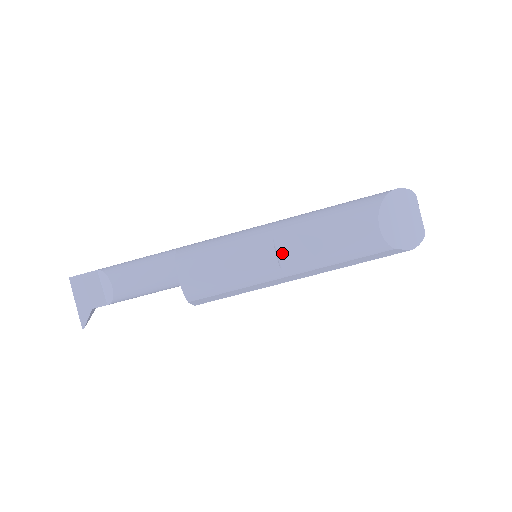
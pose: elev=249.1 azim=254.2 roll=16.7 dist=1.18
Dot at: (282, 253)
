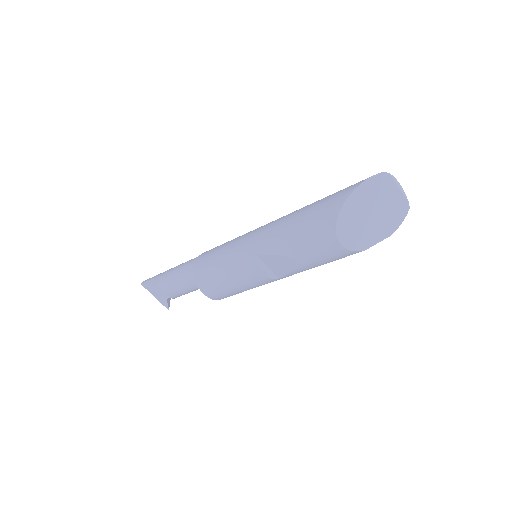
Dot at: (268, 267)
